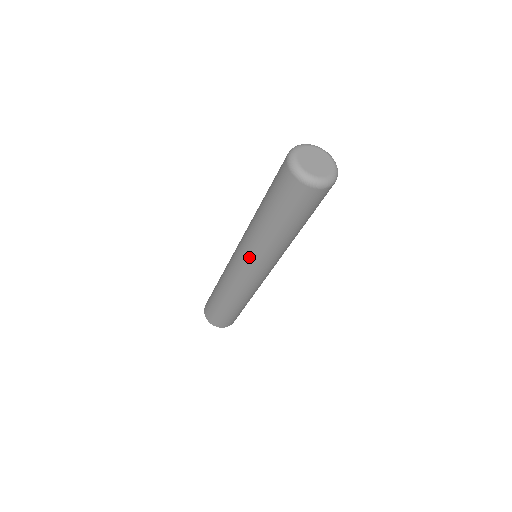
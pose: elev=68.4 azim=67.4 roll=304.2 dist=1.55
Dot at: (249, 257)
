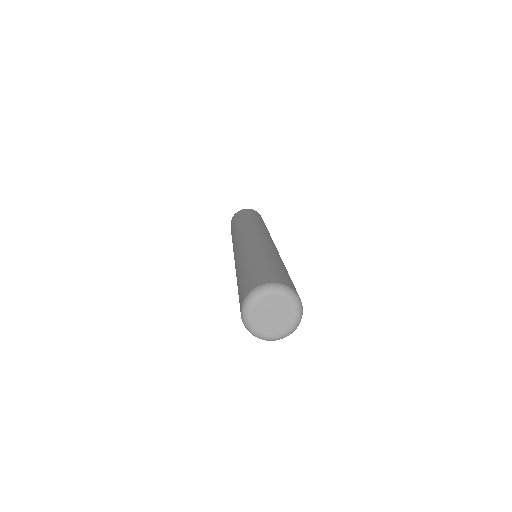
Dot at: occluded
